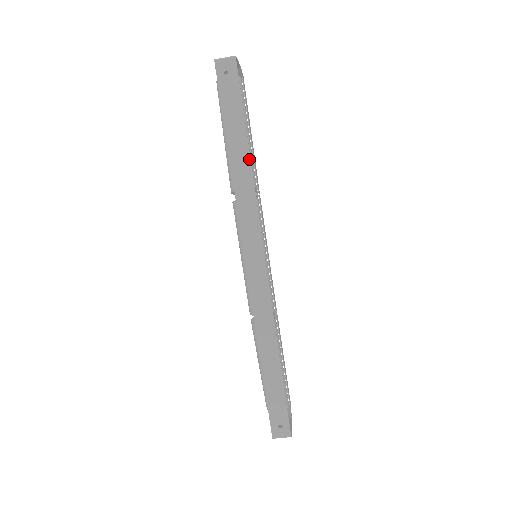
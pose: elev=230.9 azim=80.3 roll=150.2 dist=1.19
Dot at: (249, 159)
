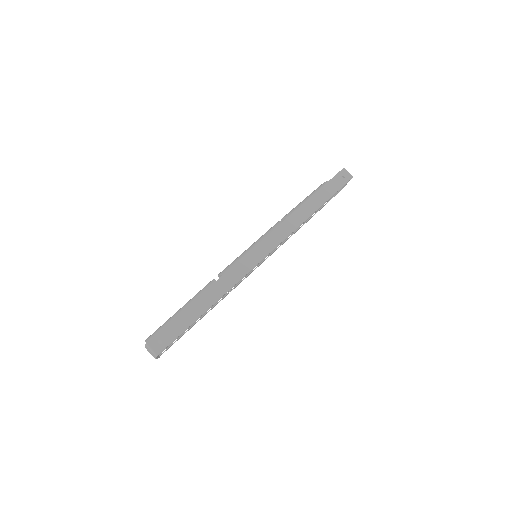
Dot at: (313, 212)
